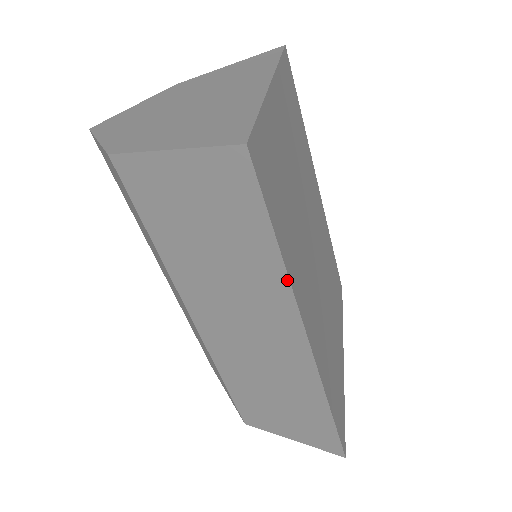
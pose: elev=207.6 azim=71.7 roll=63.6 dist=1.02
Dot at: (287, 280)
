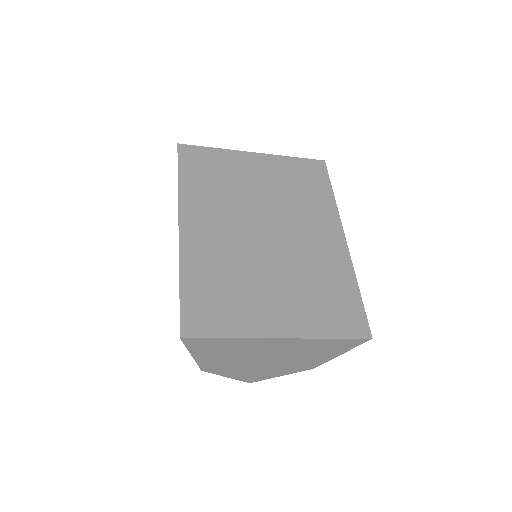
Dot at: (178, 193)
